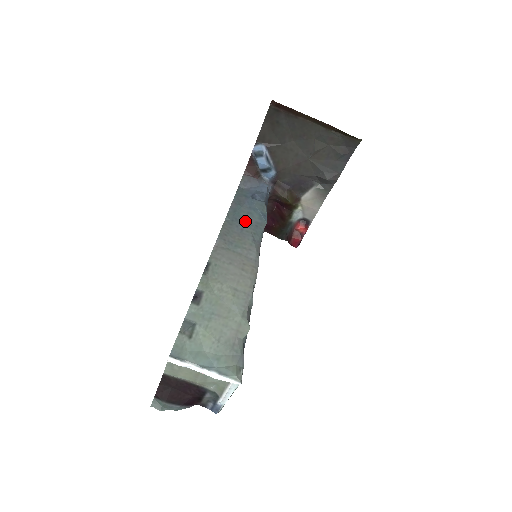
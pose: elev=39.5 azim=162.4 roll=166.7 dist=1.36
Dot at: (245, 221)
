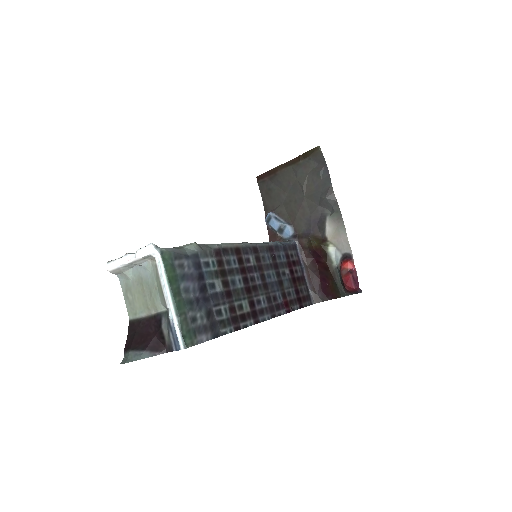
Dot at: occluded
